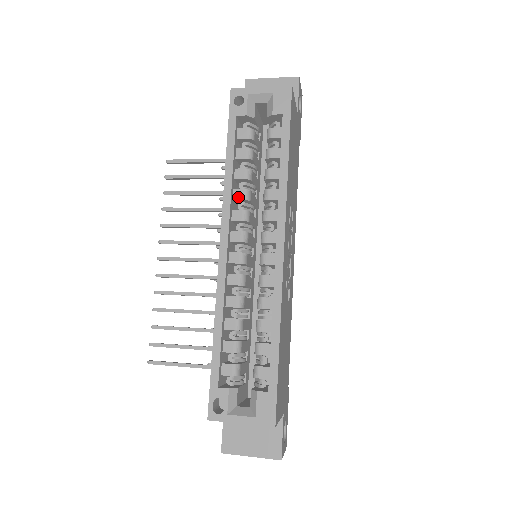
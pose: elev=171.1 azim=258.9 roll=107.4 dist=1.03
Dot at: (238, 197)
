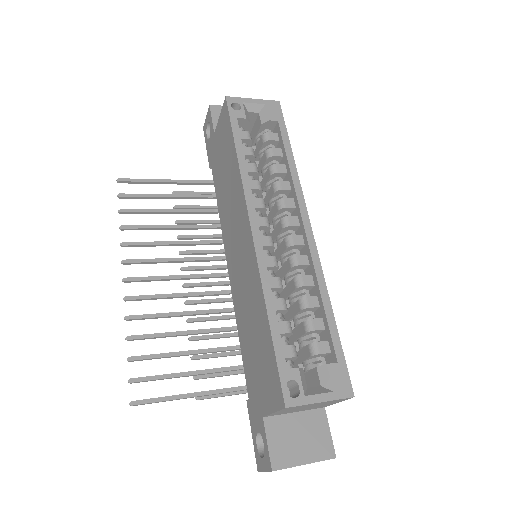
Dot at: (253, 187)
